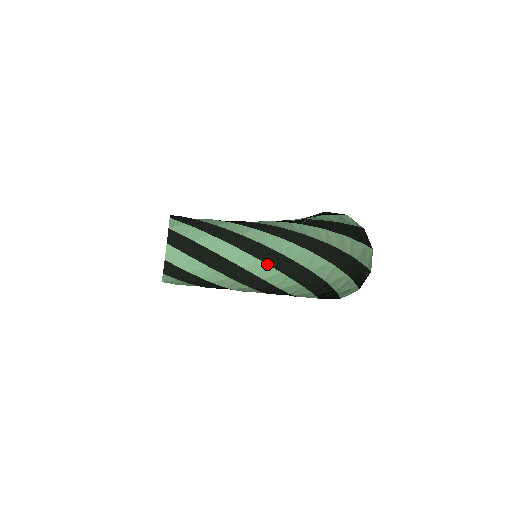
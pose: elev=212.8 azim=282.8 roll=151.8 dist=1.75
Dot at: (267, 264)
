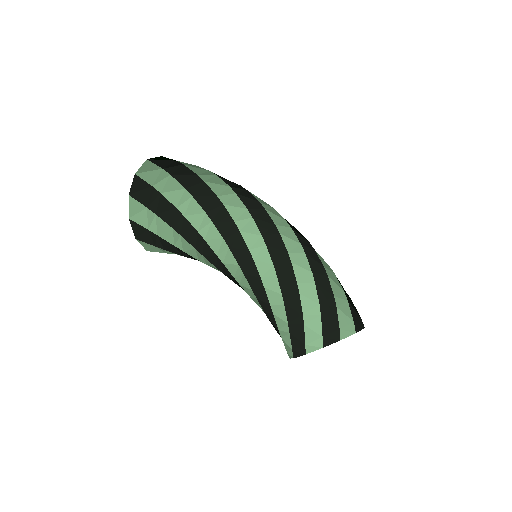
Dot at: (253, 218)
